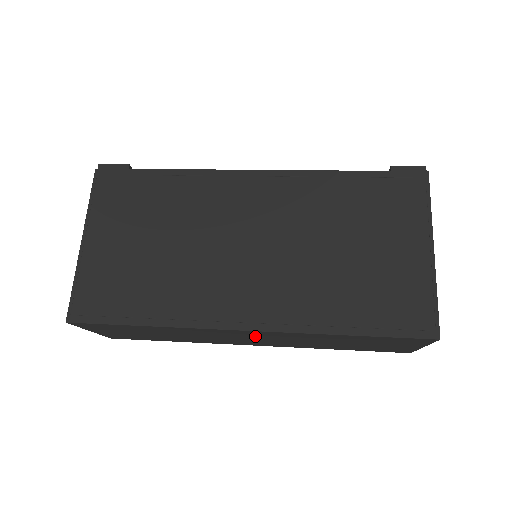
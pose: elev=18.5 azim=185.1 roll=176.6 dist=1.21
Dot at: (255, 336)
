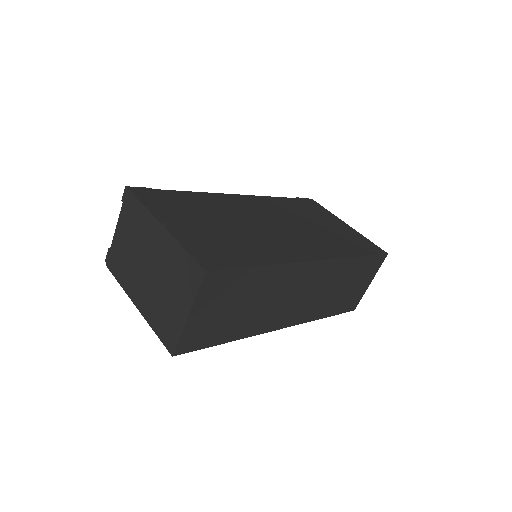
Dot at: (309, 282)
